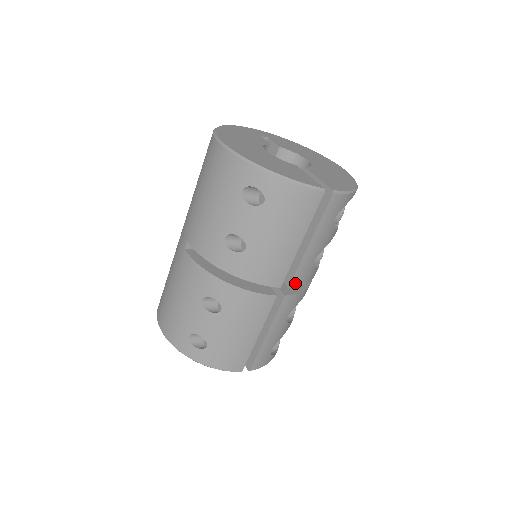
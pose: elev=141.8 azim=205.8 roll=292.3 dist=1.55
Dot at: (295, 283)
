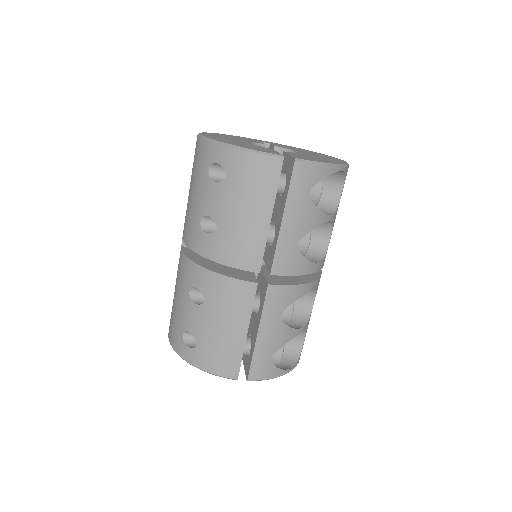
Dot at: (278, 270)
